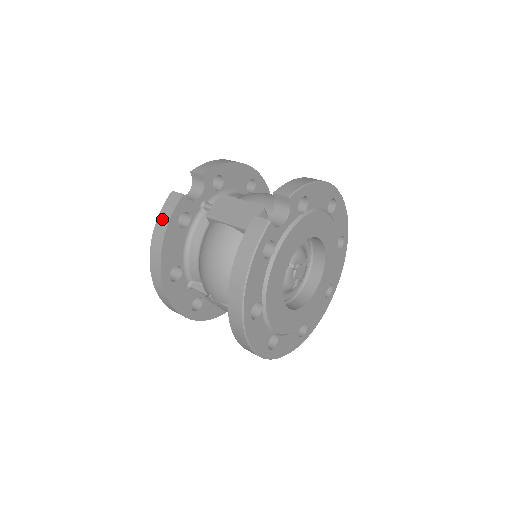
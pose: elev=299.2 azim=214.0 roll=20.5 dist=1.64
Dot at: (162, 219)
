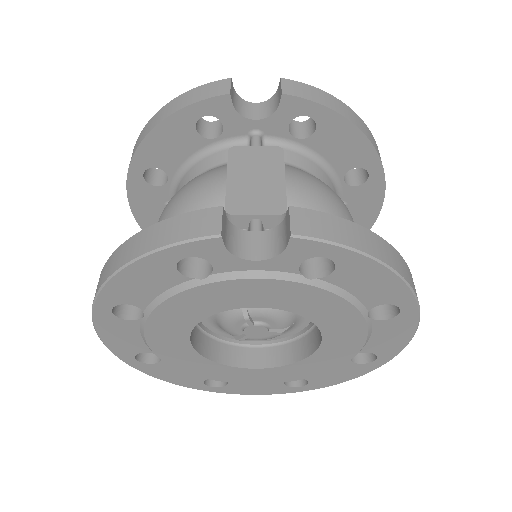
Dot at: (183, 99)
